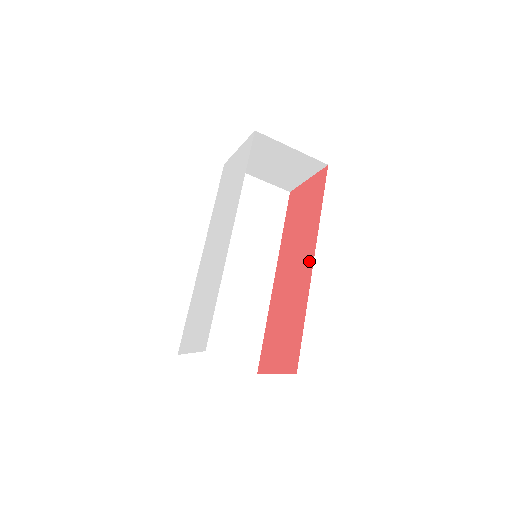
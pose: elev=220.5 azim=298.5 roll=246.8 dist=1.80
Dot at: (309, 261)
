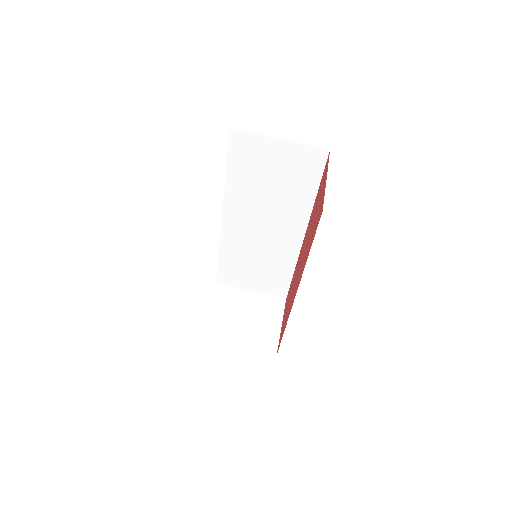
Dot at: (303, 243)
